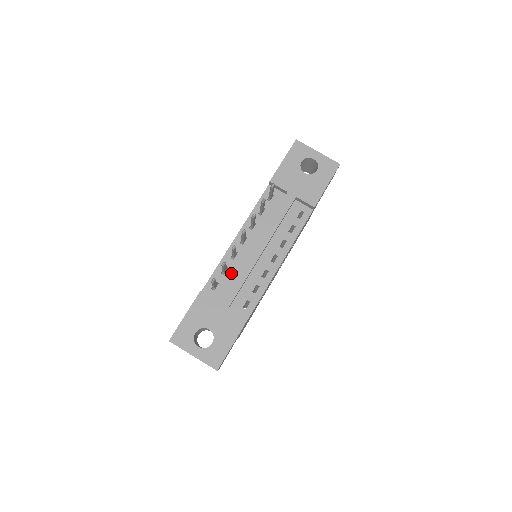
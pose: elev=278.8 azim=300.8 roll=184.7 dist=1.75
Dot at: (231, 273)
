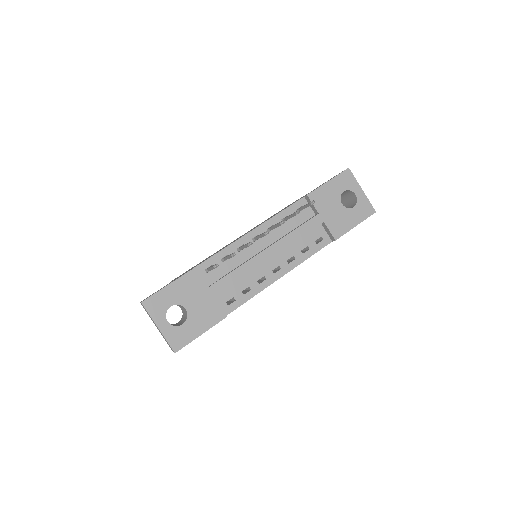
Dot at: (230, 264)
